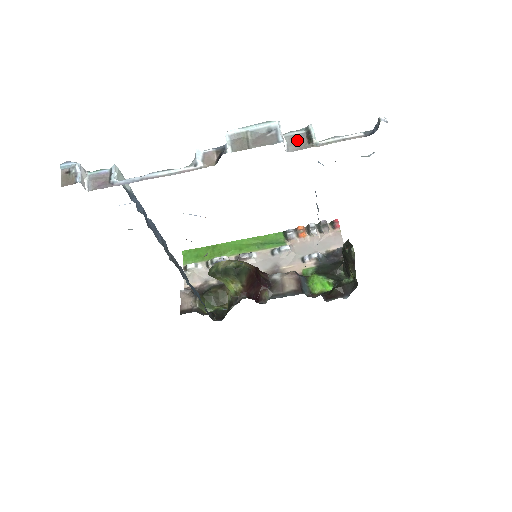
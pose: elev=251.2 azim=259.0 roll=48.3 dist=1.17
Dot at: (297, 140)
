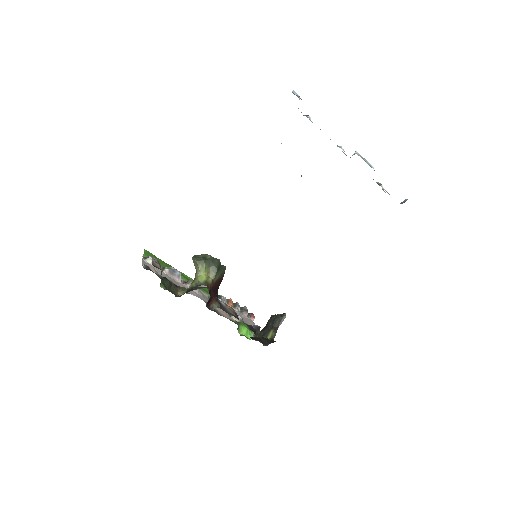
Dot at: occluded
